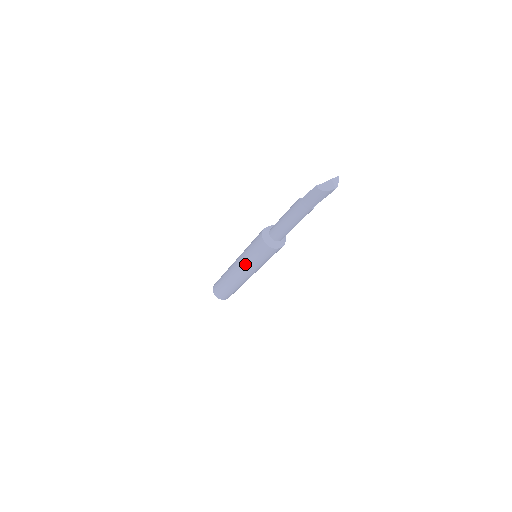
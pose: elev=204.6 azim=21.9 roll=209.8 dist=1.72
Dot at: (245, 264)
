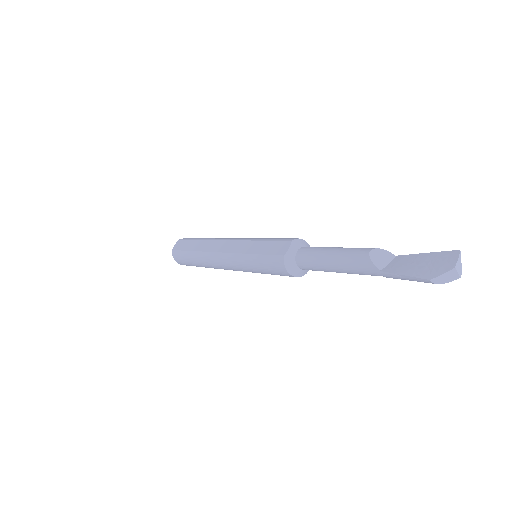
Dot at: (245, 271)
